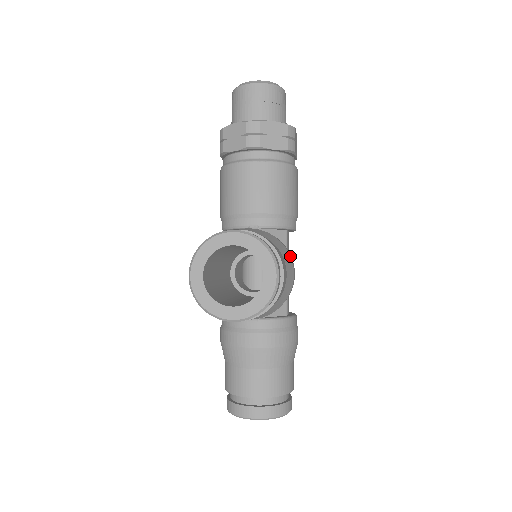
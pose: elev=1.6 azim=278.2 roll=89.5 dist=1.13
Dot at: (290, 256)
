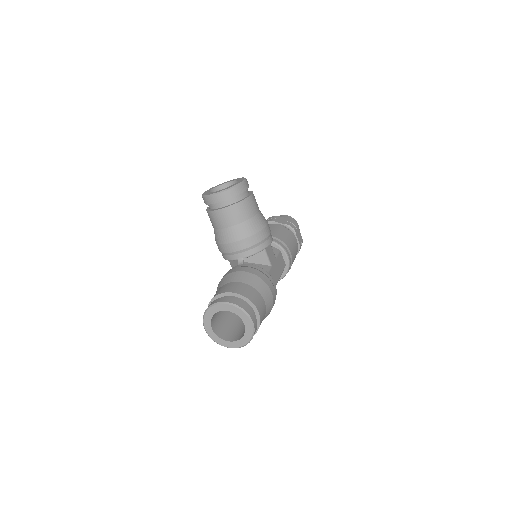
Dot at: (267, 222)
